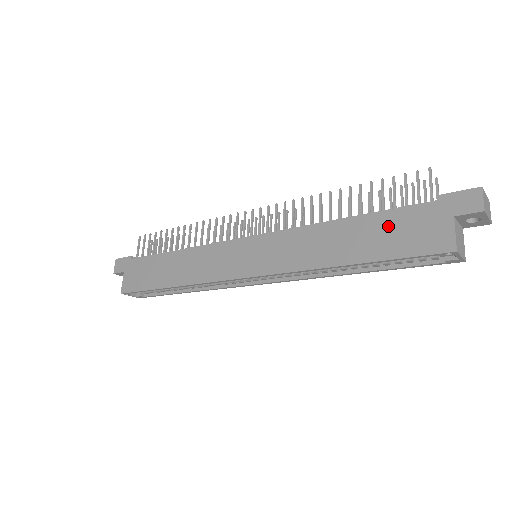
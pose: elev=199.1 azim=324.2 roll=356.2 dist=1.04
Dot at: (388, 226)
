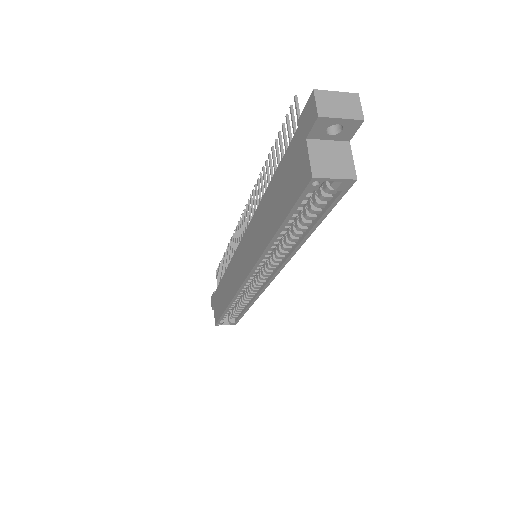
Dot at: (282, 180)
